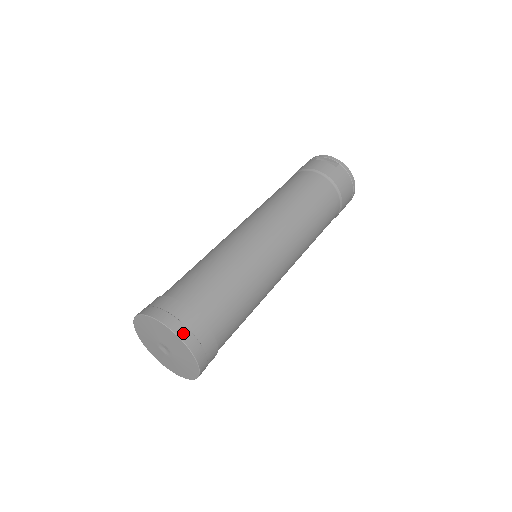
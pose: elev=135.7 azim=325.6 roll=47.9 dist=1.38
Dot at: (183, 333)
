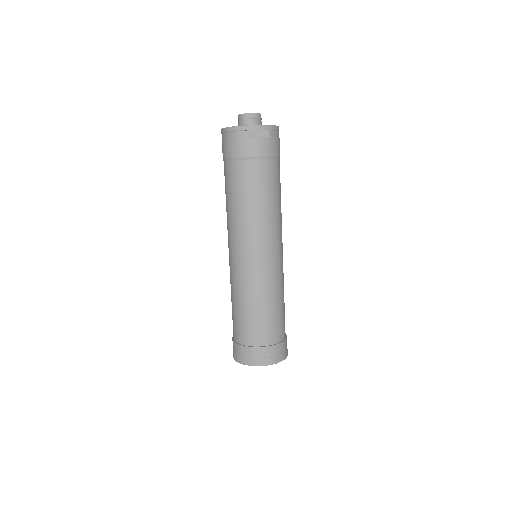
Dot at: (282, 358)
